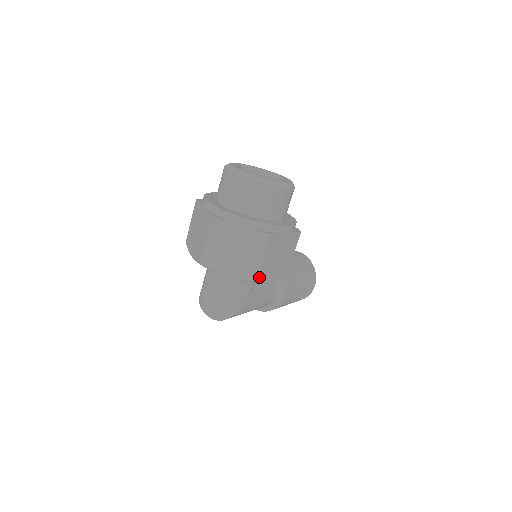
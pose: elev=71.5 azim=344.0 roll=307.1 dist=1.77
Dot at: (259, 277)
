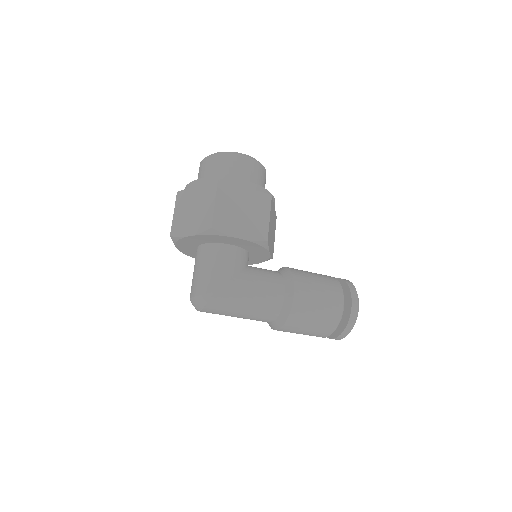
Dot at: (215, 224)
